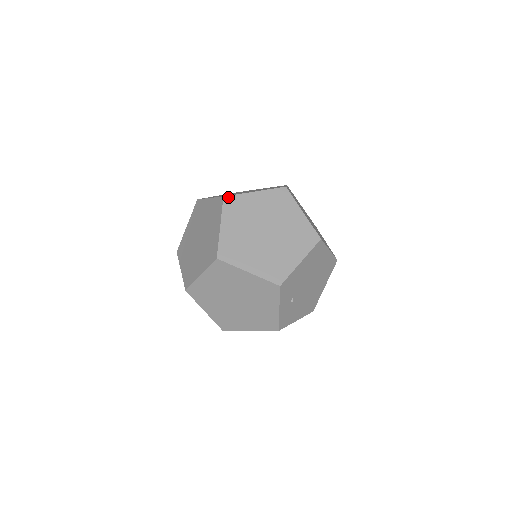
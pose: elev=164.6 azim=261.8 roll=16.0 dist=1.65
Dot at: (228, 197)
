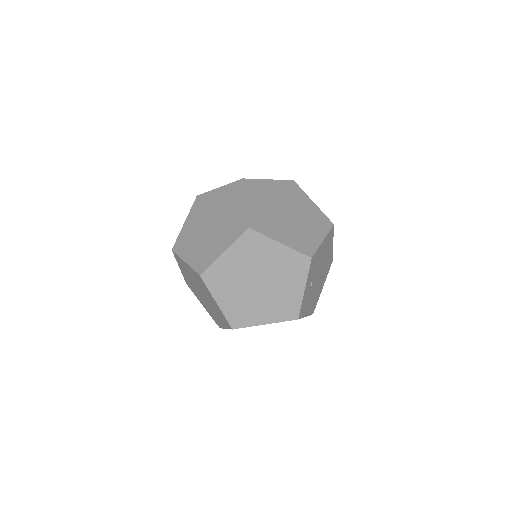
Dot at: (247, 179)
